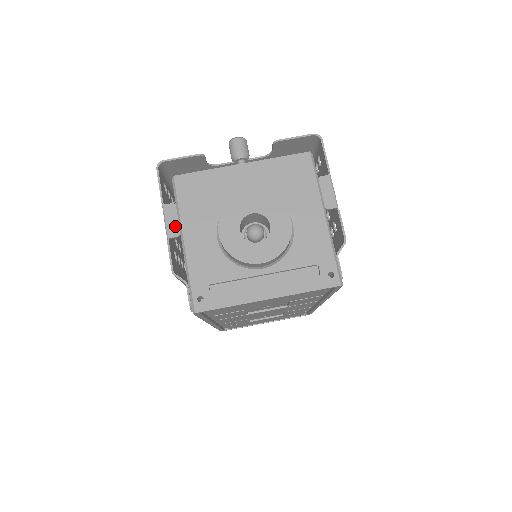
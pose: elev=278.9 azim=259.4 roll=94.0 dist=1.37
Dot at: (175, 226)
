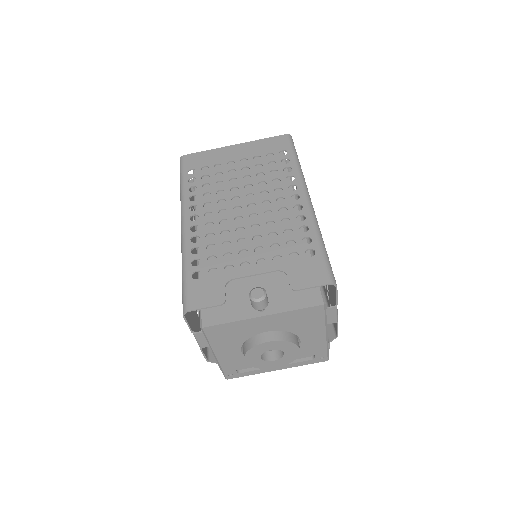
Dot at: (205, 343)
